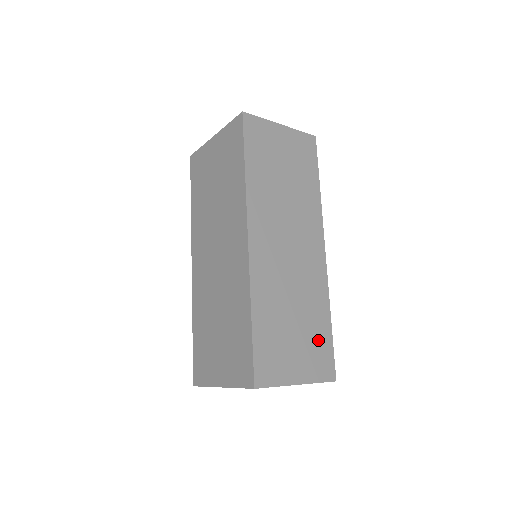
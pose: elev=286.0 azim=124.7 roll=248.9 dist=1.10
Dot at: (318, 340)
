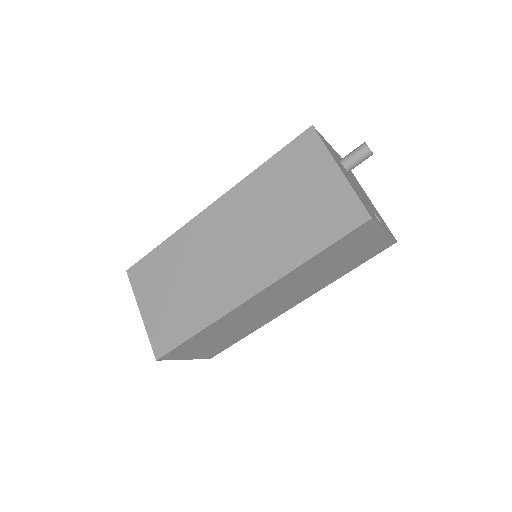
Dot at: (226, 343)
